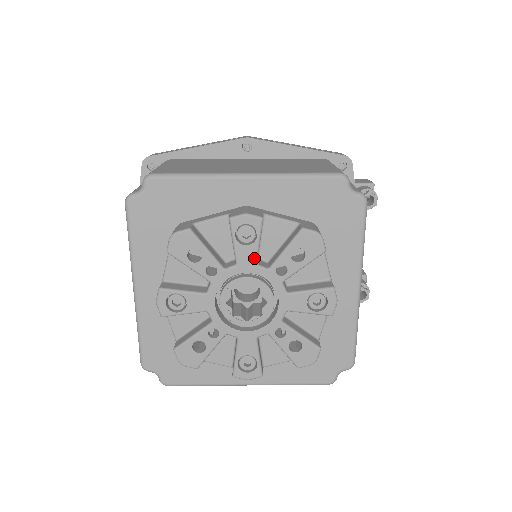
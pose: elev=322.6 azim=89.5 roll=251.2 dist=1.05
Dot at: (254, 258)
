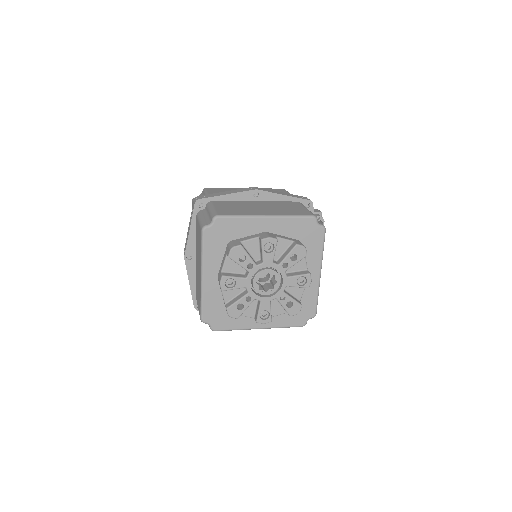
Dot at: (272, 259)
